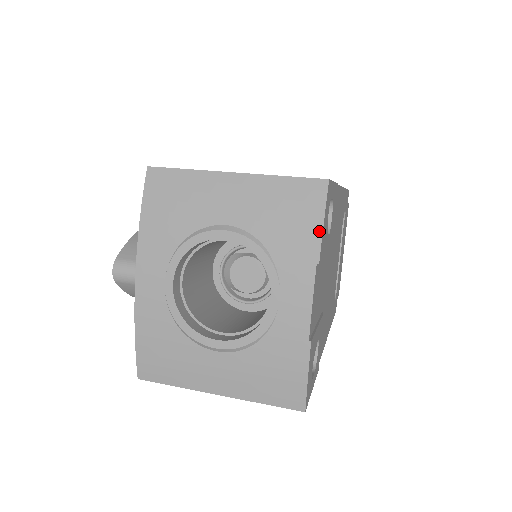
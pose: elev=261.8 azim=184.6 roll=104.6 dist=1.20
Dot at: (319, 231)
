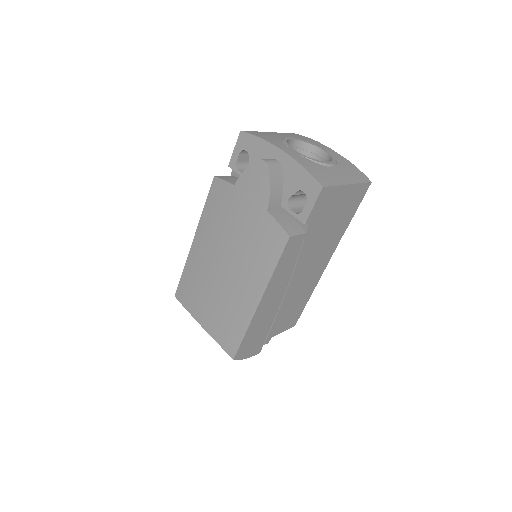
Dot at: (310, 139)
